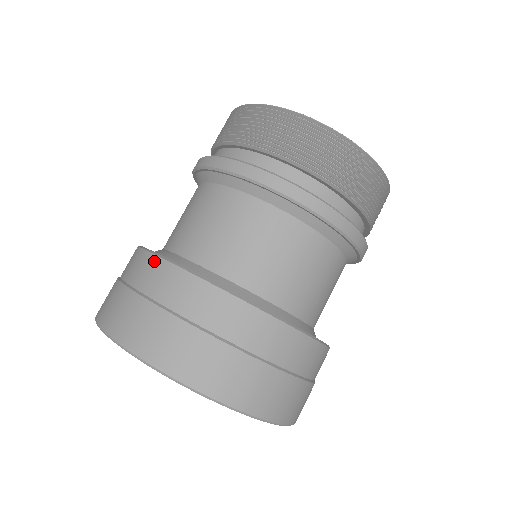
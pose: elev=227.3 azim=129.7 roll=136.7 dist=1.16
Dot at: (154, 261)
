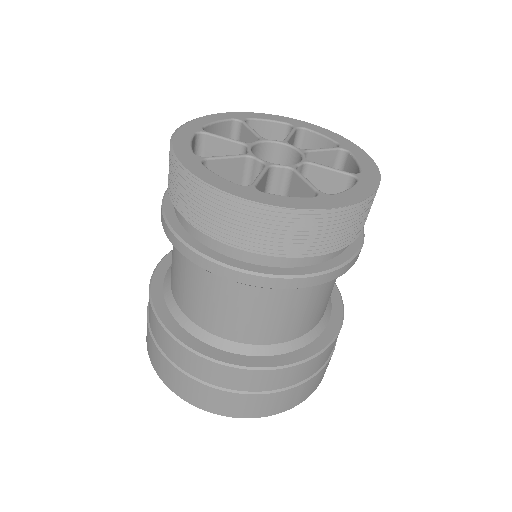
Dot at: (152, 314)
